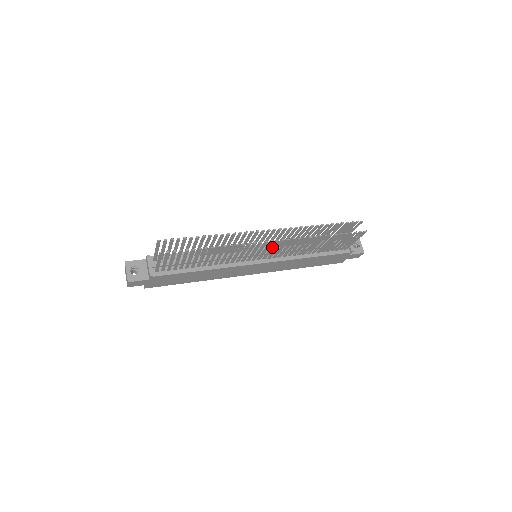
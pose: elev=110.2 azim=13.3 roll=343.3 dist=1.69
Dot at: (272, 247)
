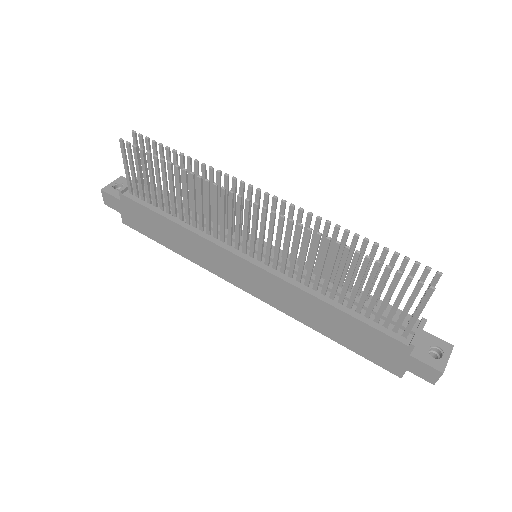
Dot at: (261, 226)
